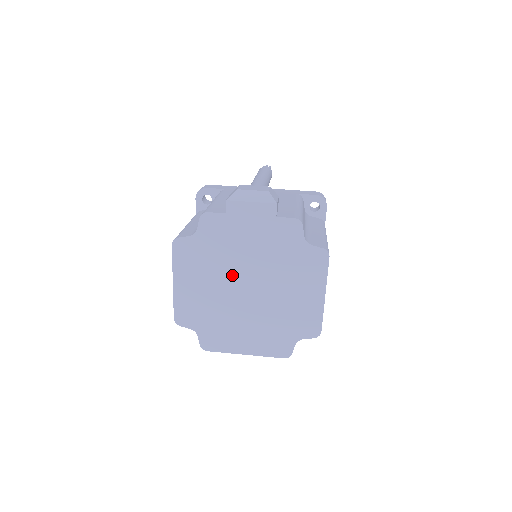
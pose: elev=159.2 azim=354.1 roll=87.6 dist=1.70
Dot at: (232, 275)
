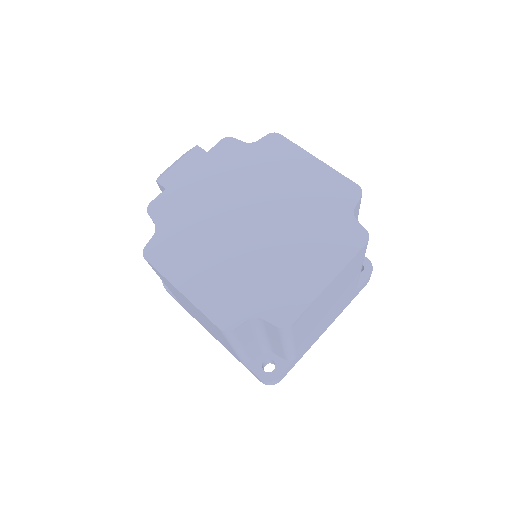
Dot at: (225, 226)
